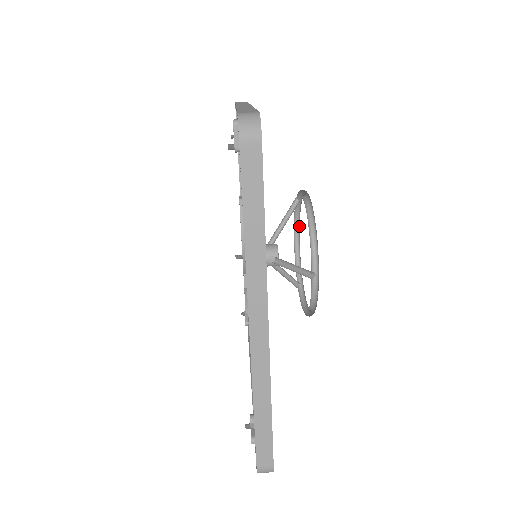
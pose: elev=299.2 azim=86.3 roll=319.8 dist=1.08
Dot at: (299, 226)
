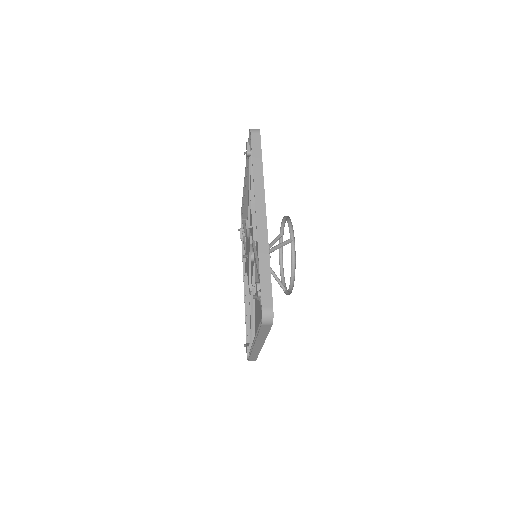
Dot at: occluded
